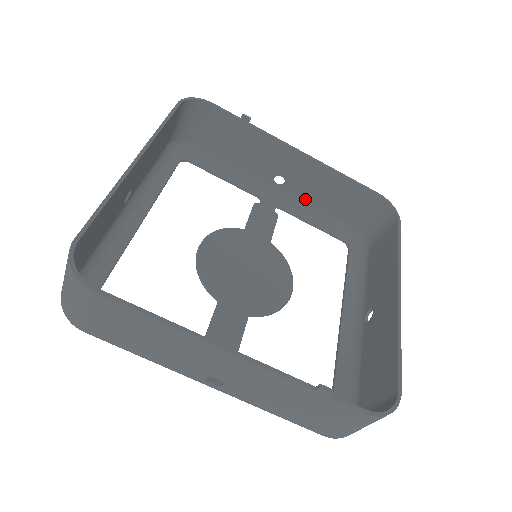
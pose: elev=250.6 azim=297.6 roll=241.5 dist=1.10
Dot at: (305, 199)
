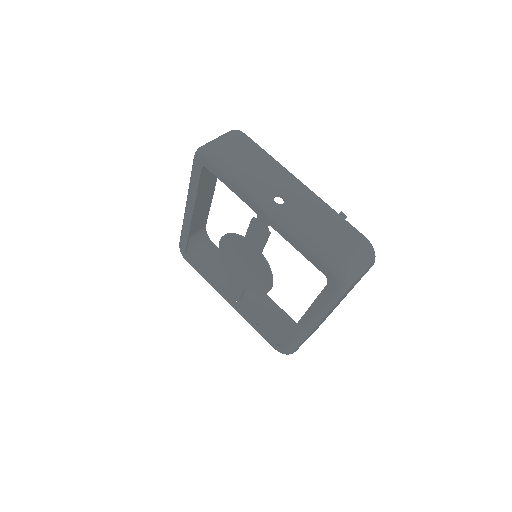
Dot at: (250, 316)
